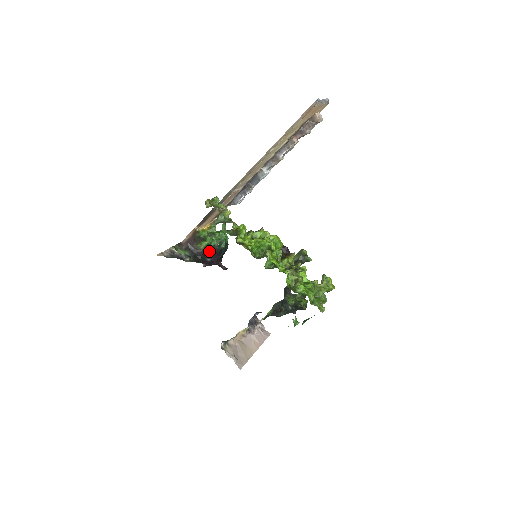
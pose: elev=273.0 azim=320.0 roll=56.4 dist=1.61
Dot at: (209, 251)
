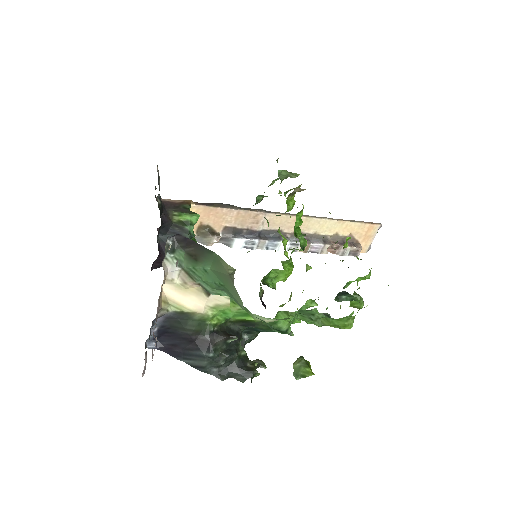
Dot at: (175, 231)
